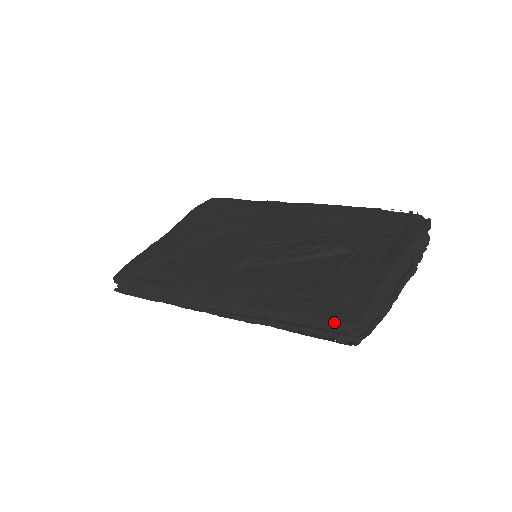
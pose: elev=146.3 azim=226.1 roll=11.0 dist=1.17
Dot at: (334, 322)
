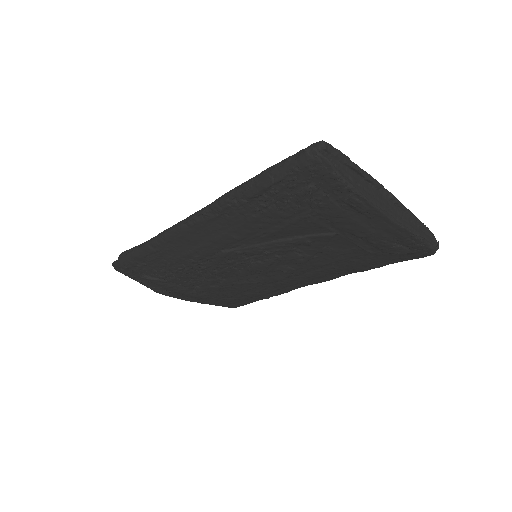
Dot at: occluded
